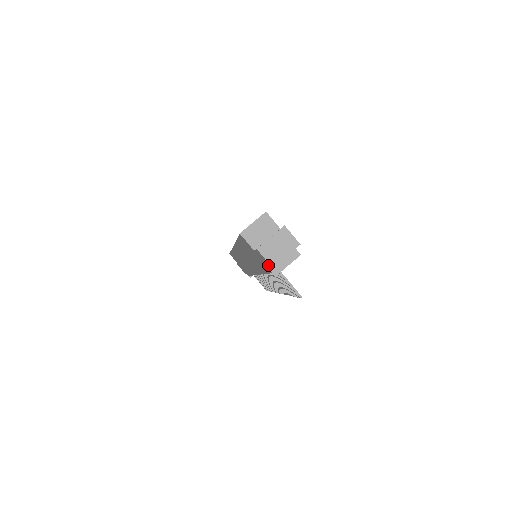
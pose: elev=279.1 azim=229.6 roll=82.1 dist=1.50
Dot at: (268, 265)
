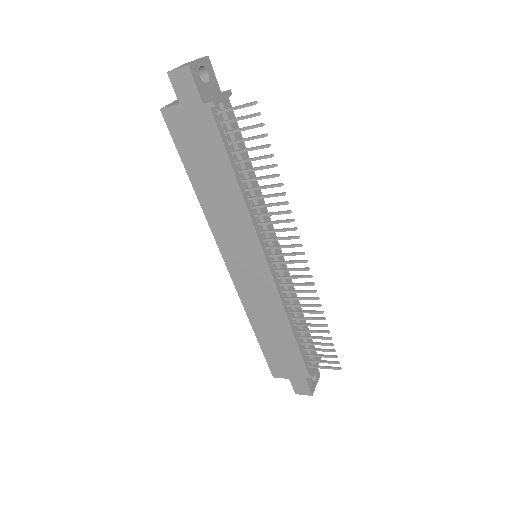
Dot at: (190, 82)
